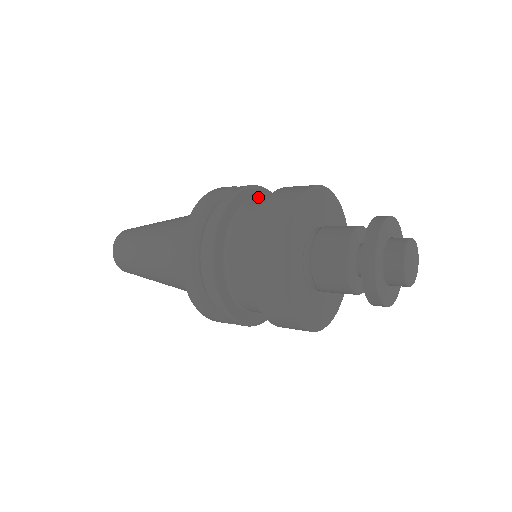
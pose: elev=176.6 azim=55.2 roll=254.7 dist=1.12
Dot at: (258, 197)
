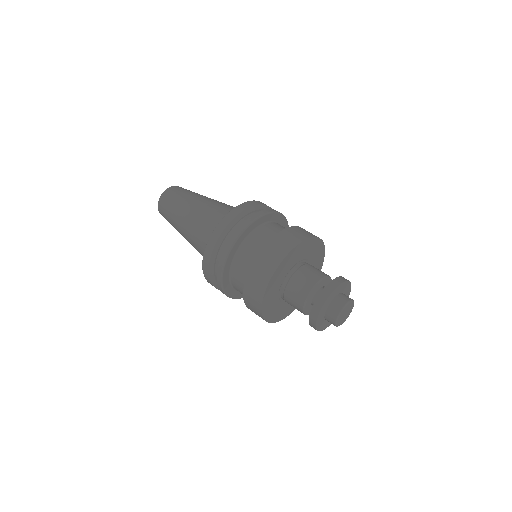
Dot at: (274, 220)
